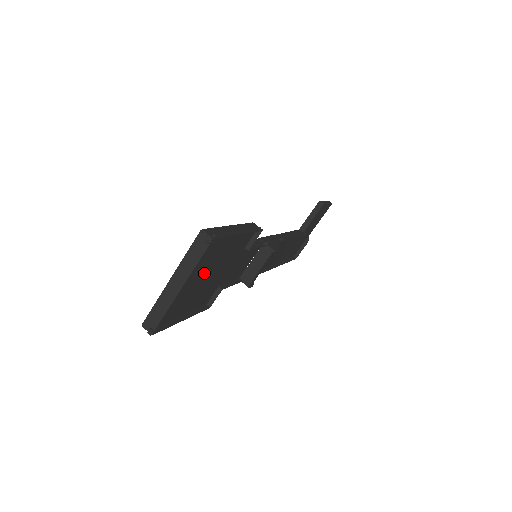
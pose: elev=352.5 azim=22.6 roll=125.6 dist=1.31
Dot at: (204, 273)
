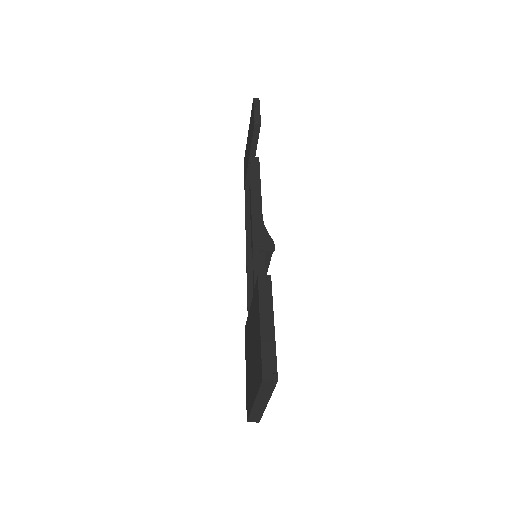
Dot at: occluded
